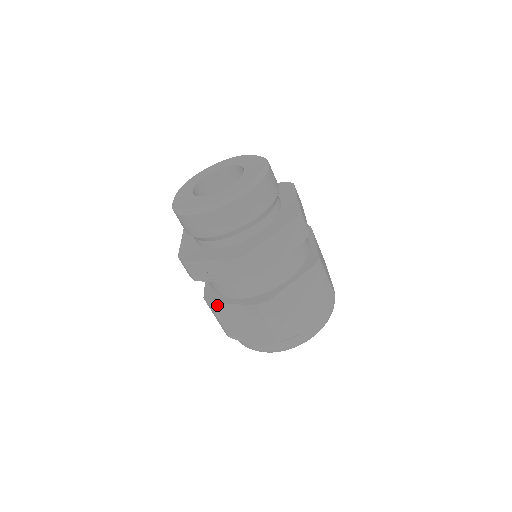
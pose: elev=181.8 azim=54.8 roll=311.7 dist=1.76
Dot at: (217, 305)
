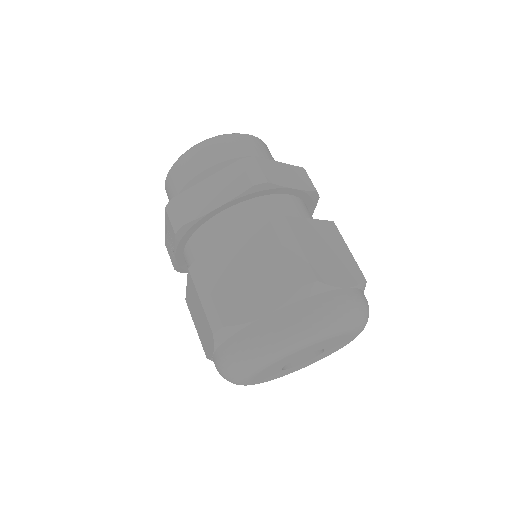
Dot at: (187, 298)
